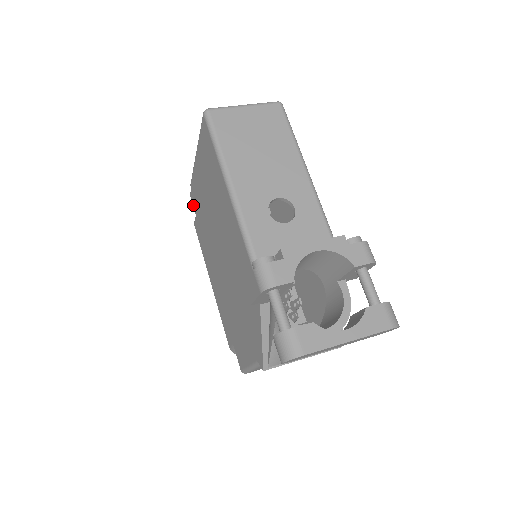
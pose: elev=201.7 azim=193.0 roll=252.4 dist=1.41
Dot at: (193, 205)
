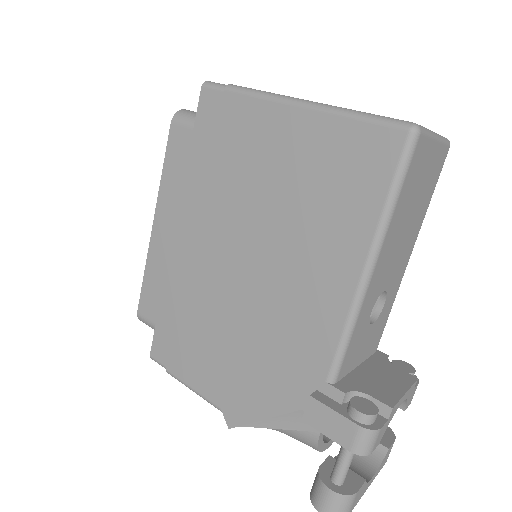
Dot at: (199, 109)
